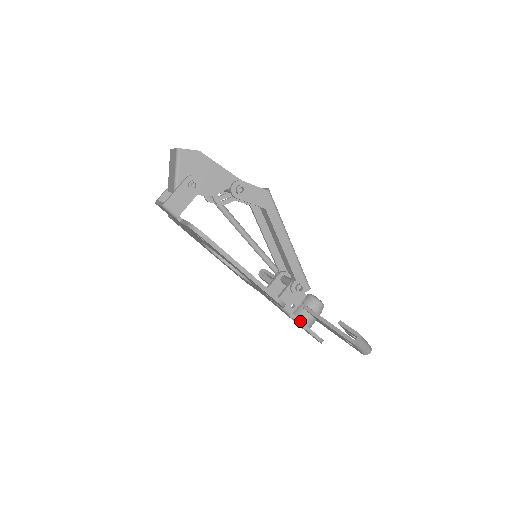
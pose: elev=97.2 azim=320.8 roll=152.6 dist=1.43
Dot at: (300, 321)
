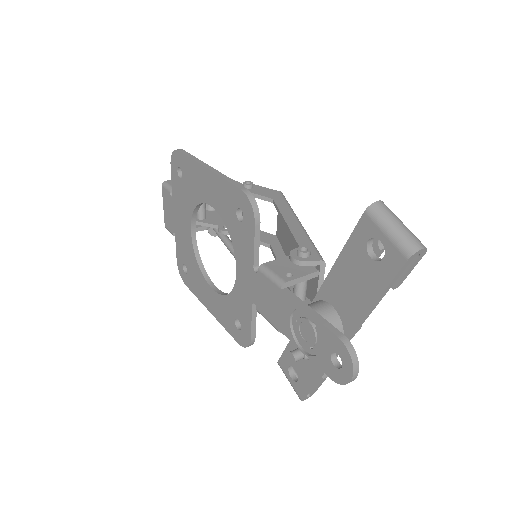
Dot at: (302, 302)
